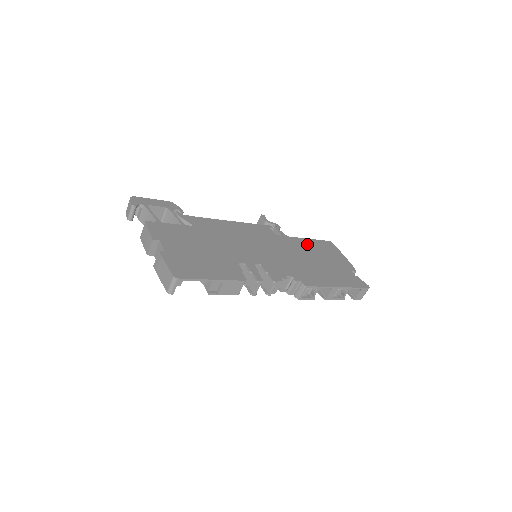
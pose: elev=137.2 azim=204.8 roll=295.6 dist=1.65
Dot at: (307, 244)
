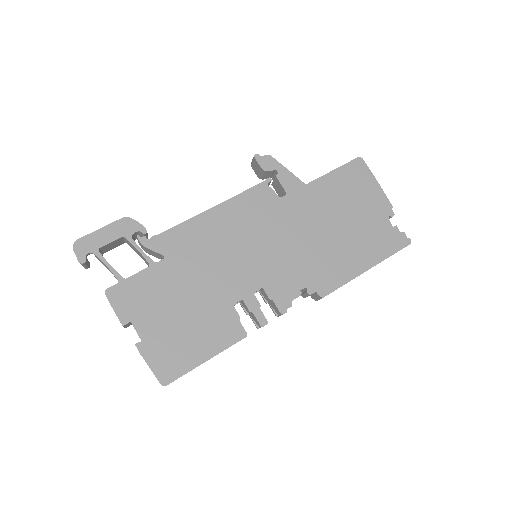
Dot at: (324, 191)
